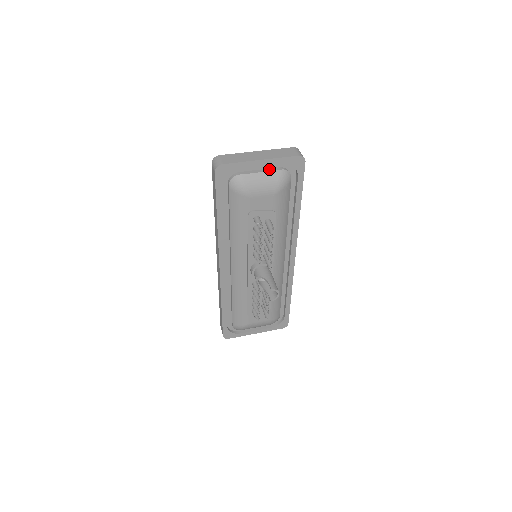
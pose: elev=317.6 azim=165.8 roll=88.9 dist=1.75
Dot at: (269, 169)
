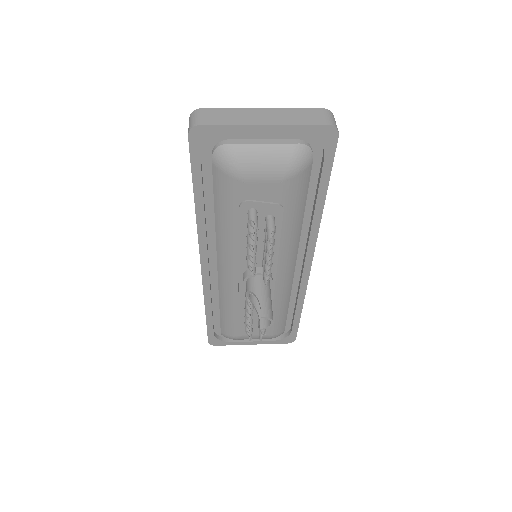
Dot at: (278, 140)
